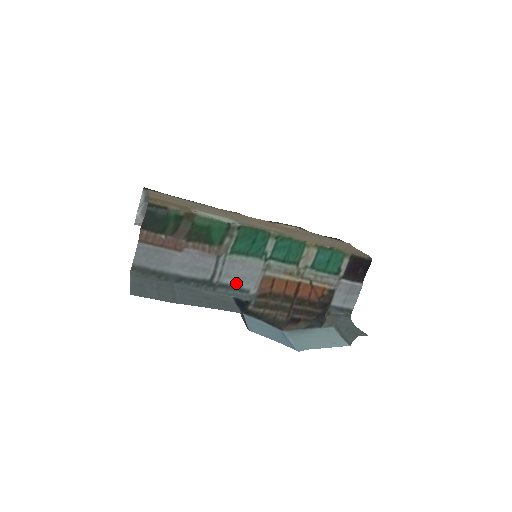
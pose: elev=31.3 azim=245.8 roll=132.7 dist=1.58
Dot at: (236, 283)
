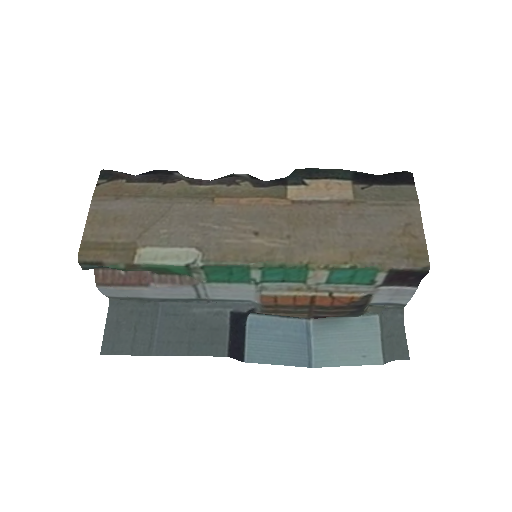
Dot at: (230, 298)
